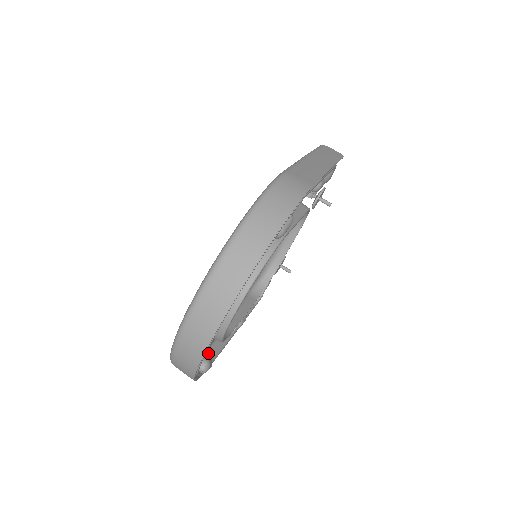
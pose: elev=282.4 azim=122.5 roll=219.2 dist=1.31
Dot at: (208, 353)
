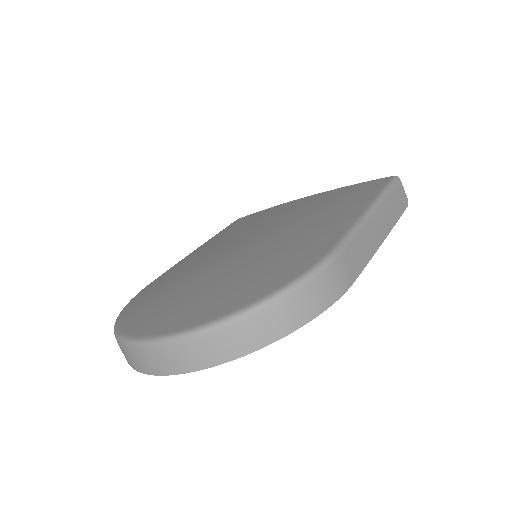
Dot at: occluded
